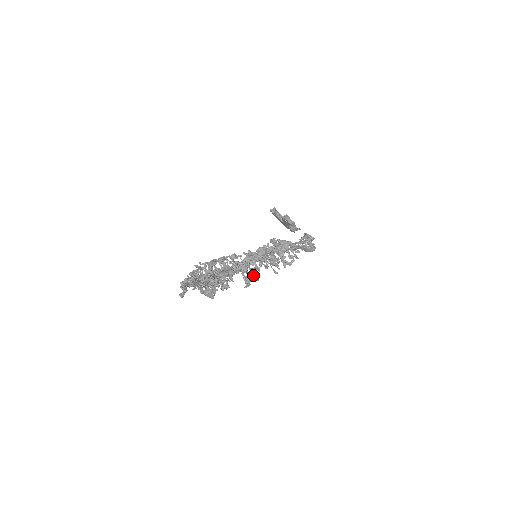
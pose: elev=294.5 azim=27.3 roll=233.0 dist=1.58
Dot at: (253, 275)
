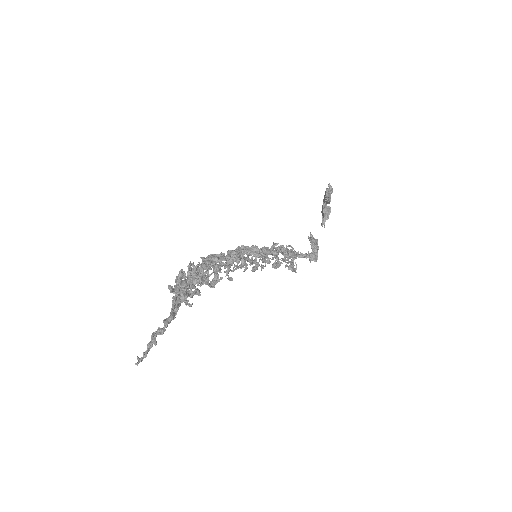
Dot at: occluded
